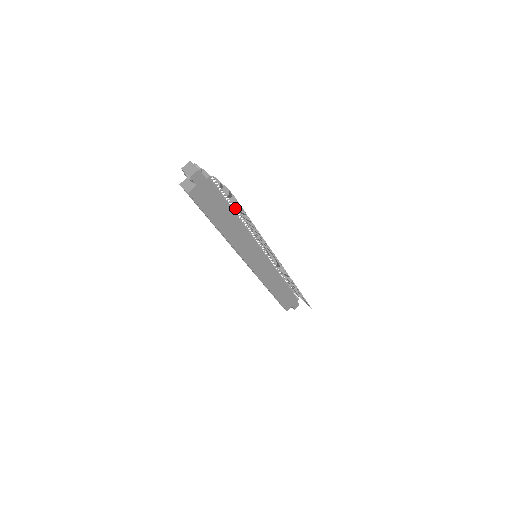
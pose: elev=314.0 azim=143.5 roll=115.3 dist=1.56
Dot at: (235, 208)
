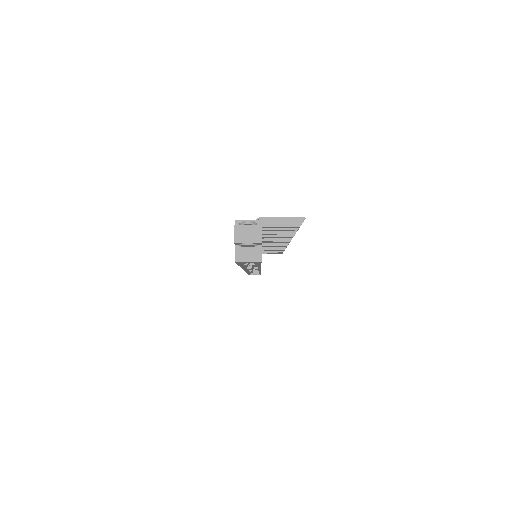
Dot at: occluded
